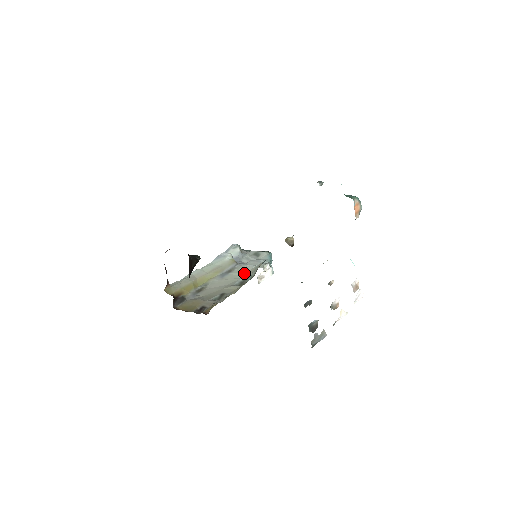
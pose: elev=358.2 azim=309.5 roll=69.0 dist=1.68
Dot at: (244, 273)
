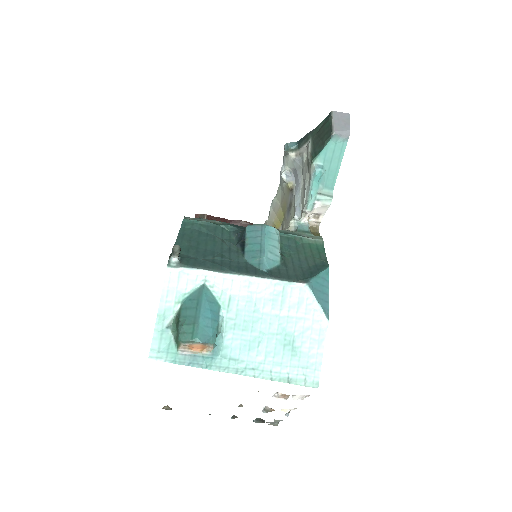
Dot at: occluded
